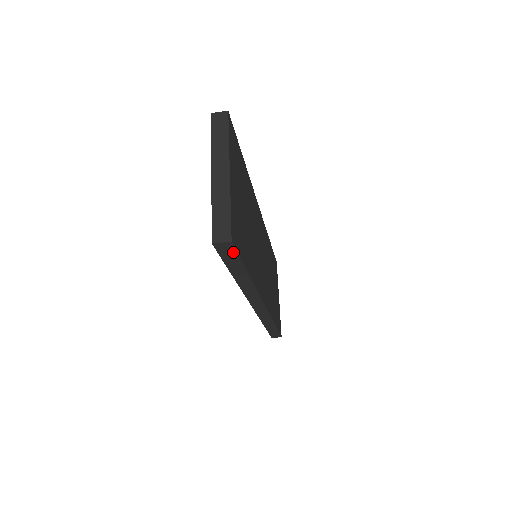
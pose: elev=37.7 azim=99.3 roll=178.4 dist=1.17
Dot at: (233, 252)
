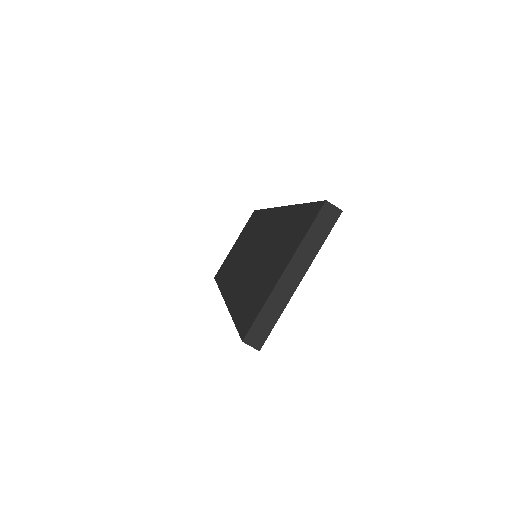
Dot at: occluded
